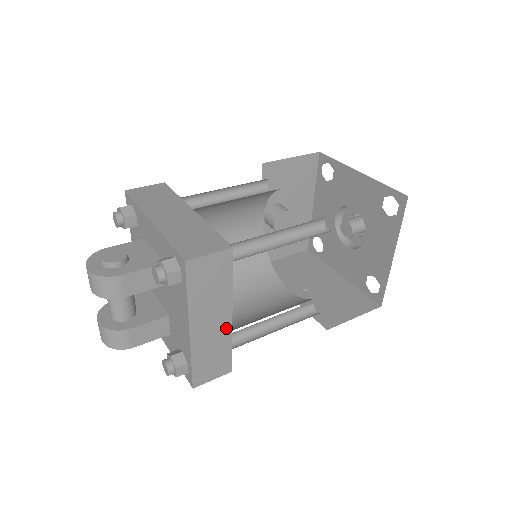
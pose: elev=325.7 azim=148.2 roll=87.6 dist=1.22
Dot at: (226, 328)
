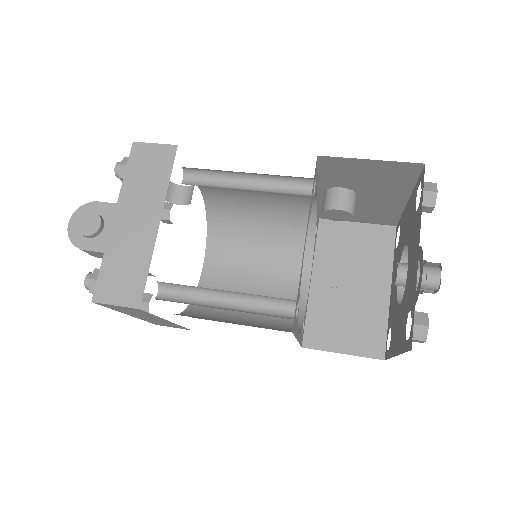
Dot at: (168, 322)
